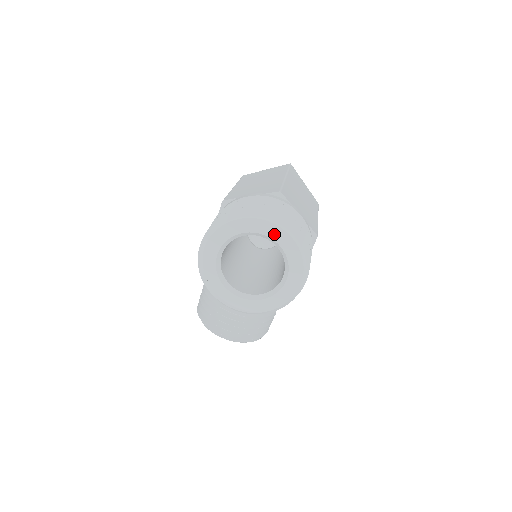
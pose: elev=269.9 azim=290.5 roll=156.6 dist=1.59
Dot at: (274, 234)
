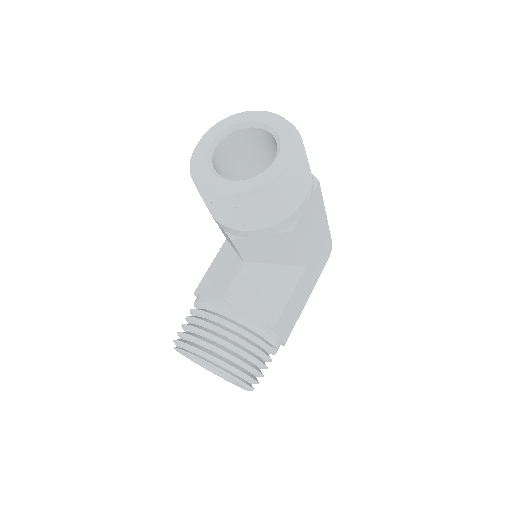
Dot at: (270, 121)
